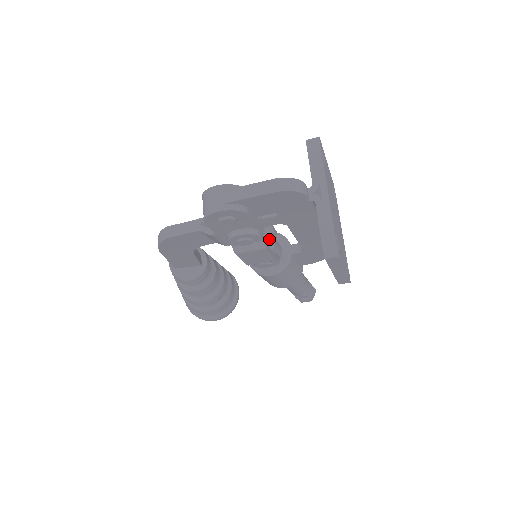
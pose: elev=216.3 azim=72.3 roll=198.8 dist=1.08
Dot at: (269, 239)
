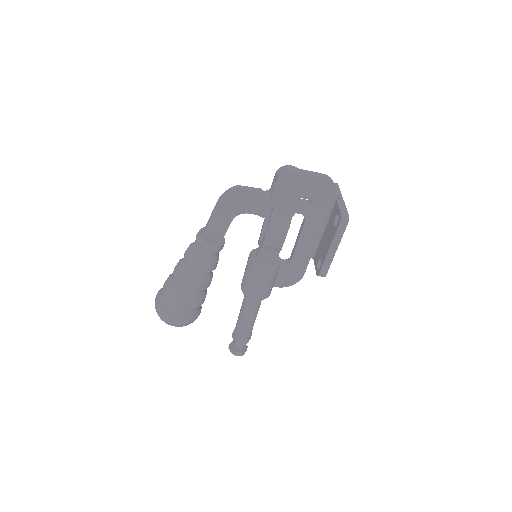
Dot at: occluded
